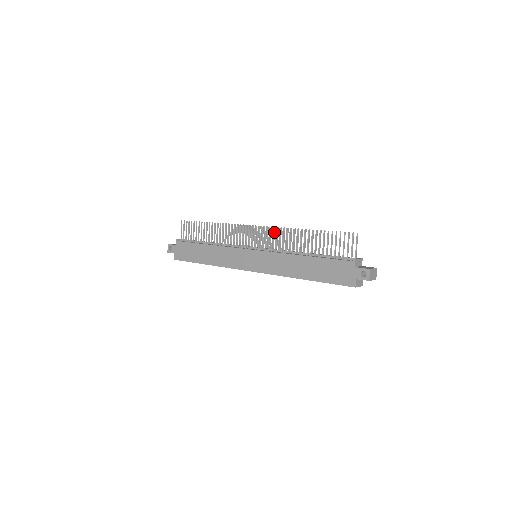
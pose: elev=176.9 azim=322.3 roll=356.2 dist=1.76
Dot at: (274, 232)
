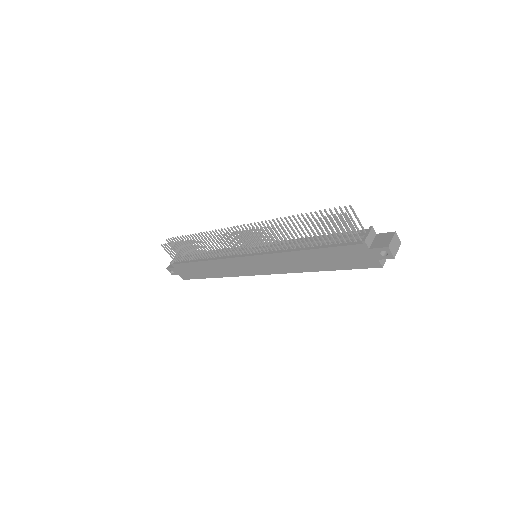
Dot at: occluded
